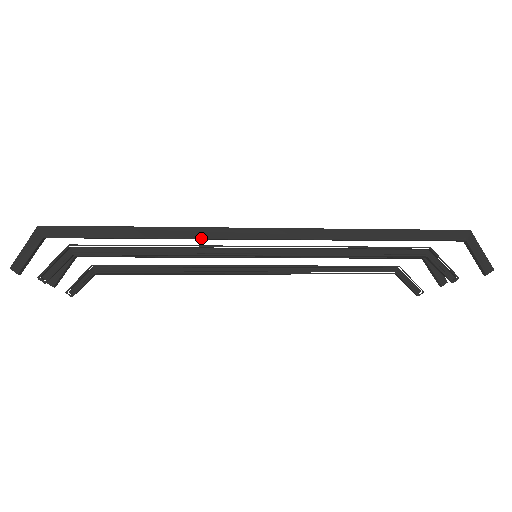
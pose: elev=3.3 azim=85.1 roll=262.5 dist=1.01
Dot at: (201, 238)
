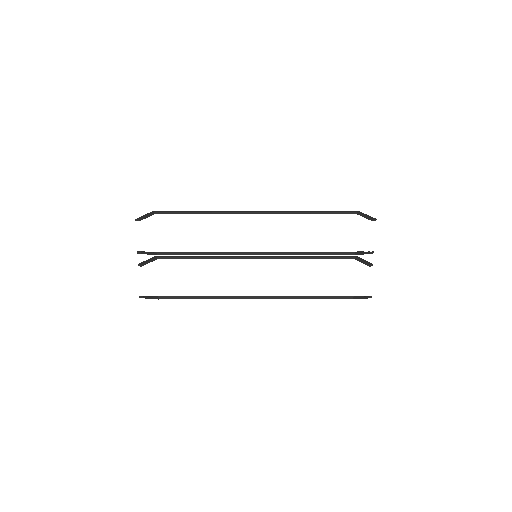
Dot at: (226, 212)
